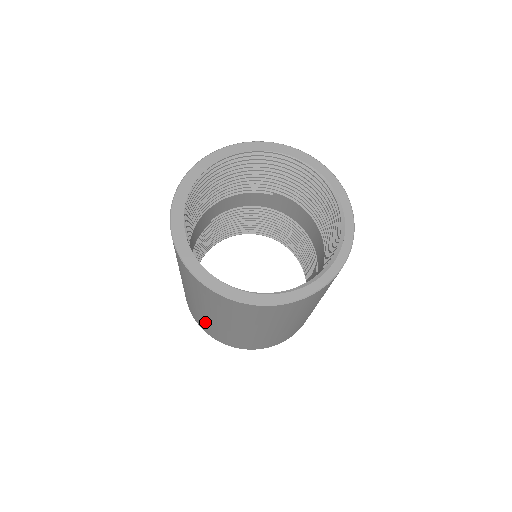
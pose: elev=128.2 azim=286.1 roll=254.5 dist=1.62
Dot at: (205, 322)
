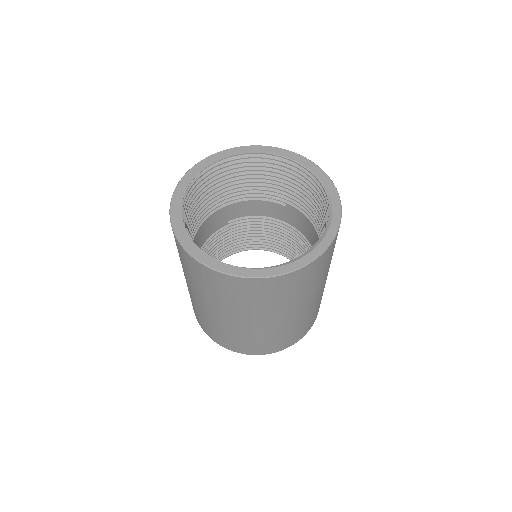
Dot at: (197, 309)
